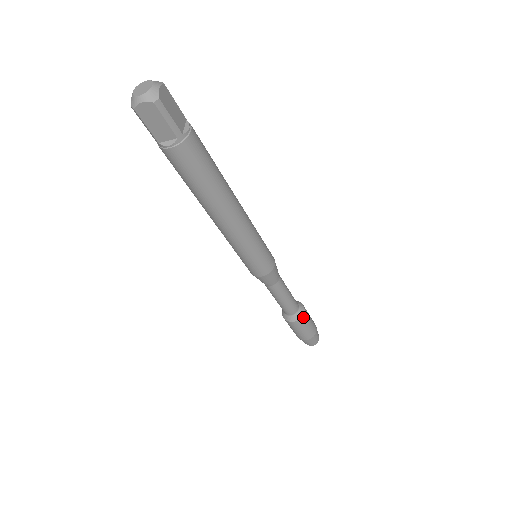
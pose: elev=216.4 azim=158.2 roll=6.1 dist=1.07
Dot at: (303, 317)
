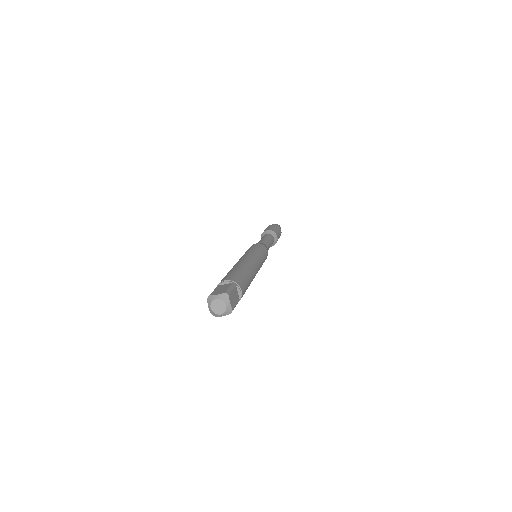
Dot at: occluded
